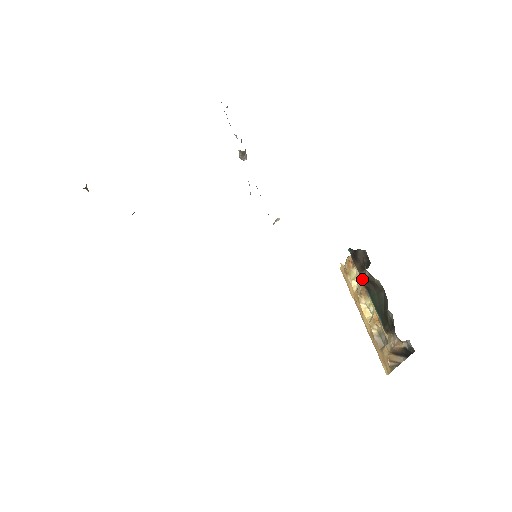
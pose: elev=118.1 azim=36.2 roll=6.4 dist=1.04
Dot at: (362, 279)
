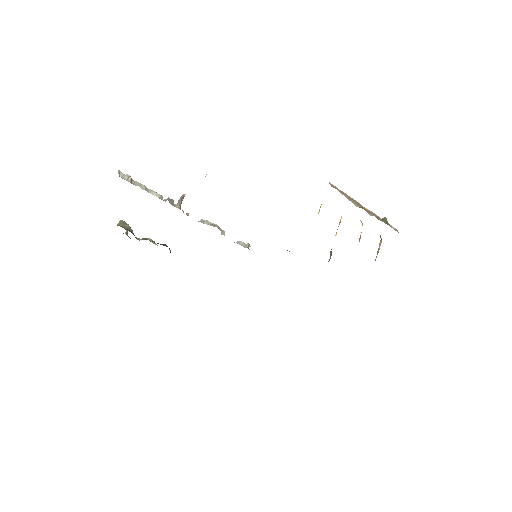
Dot at: occluded
